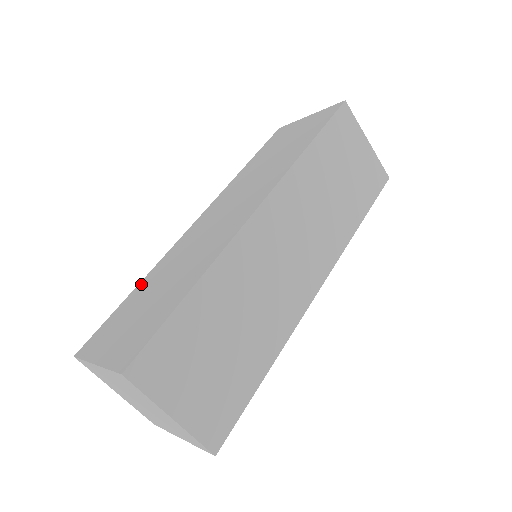
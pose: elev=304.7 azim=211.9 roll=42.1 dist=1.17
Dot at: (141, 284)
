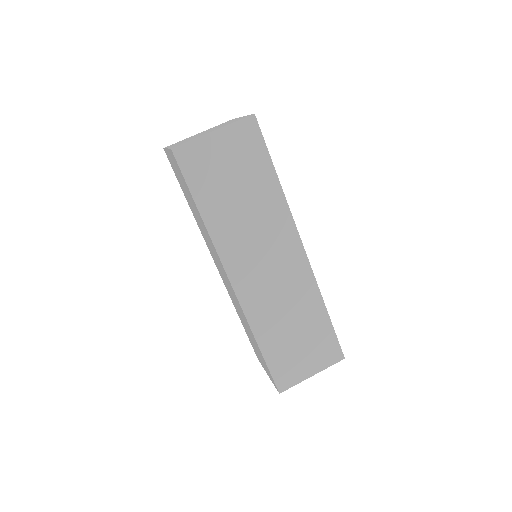
Dot at: (262, 341)
